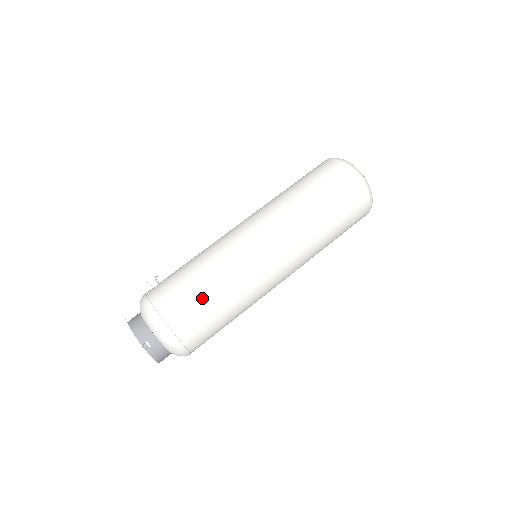
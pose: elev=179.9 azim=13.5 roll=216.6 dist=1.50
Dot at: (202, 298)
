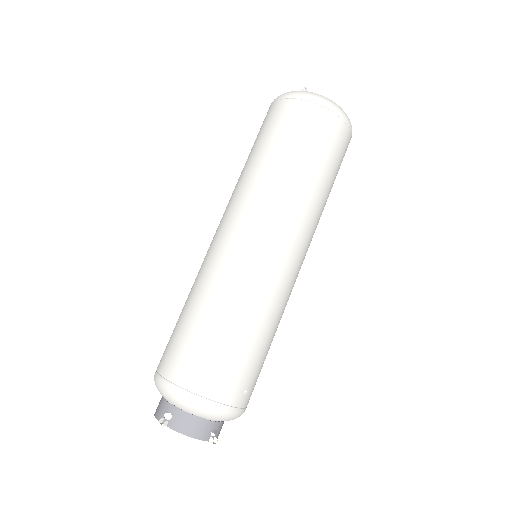
Dot at: (188, 327)
